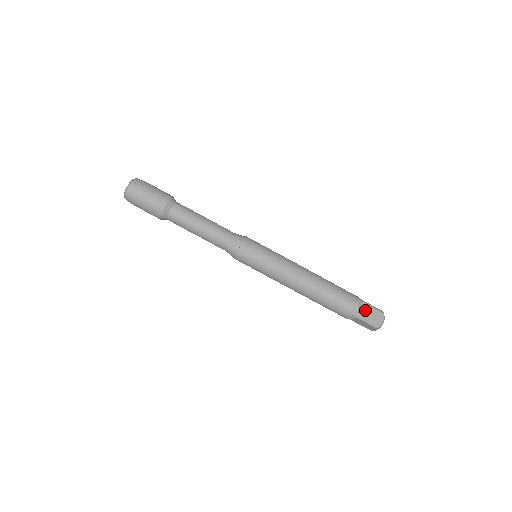
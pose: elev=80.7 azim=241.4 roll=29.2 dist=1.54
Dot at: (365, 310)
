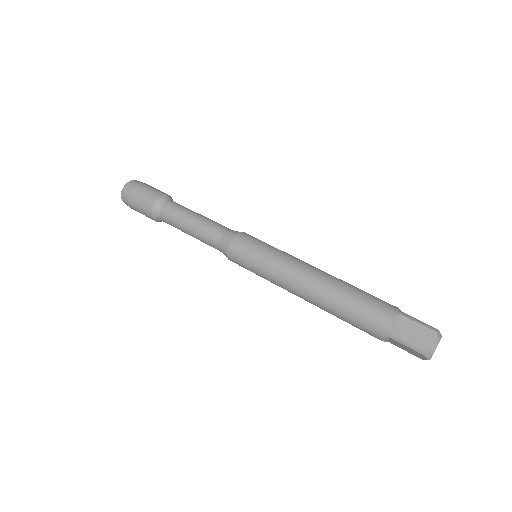
Dot at: occluded
